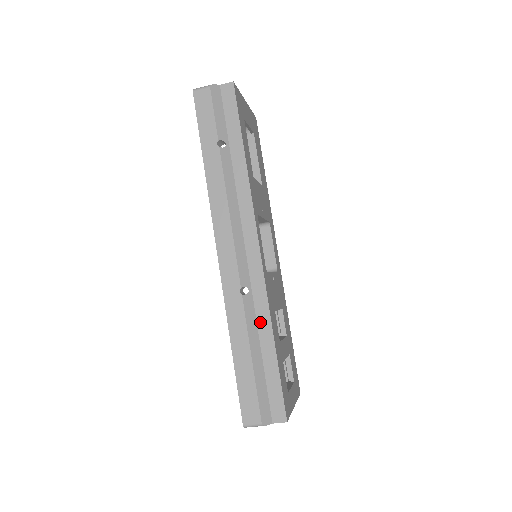
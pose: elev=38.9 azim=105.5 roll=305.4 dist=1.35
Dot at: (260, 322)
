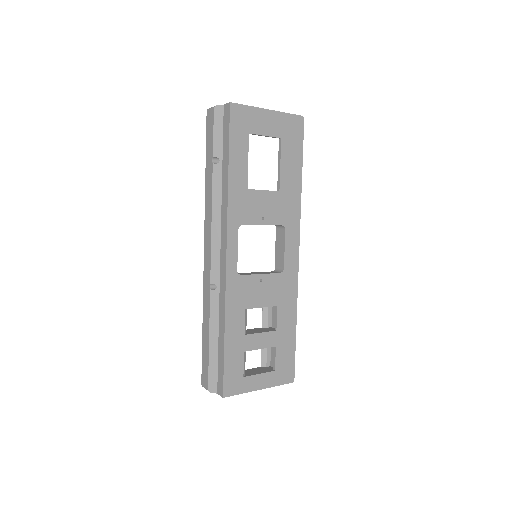
Dot at: (220, 315)
